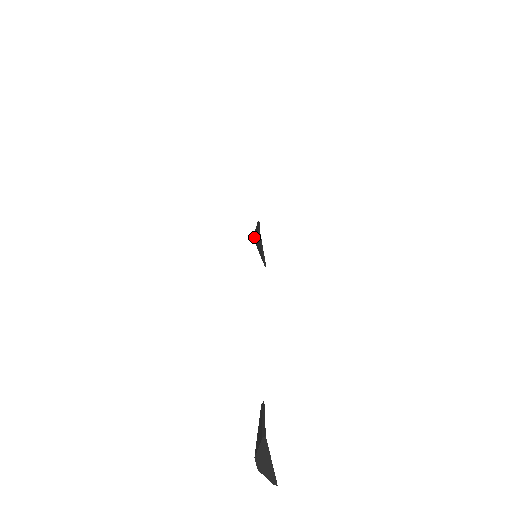
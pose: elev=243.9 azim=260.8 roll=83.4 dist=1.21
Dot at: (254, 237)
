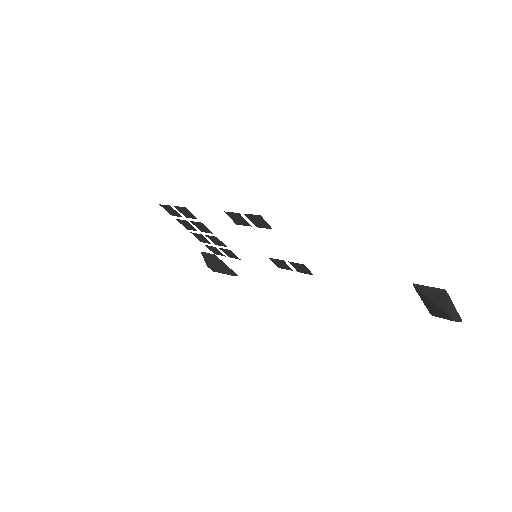
Dot at: (208, 267)
